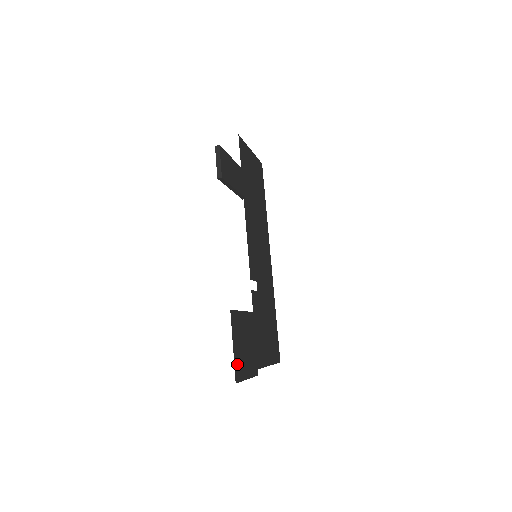
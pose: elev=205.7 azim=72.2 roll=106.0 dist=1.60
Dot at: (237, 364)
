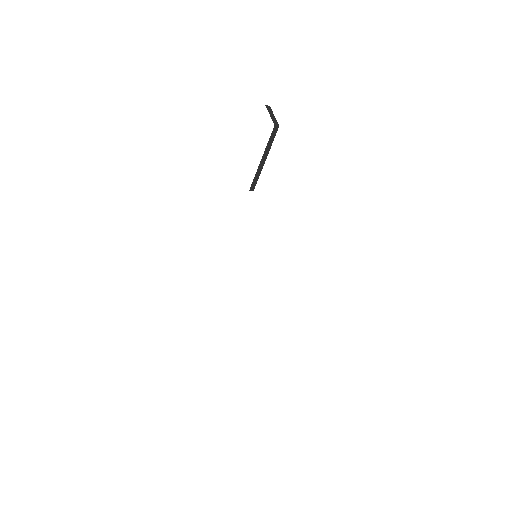
Dot at: occluded
